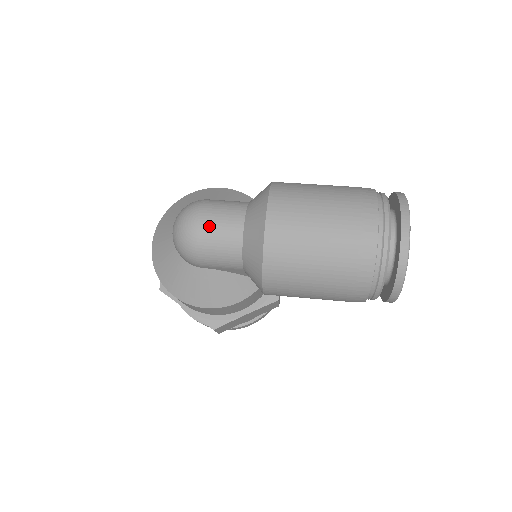
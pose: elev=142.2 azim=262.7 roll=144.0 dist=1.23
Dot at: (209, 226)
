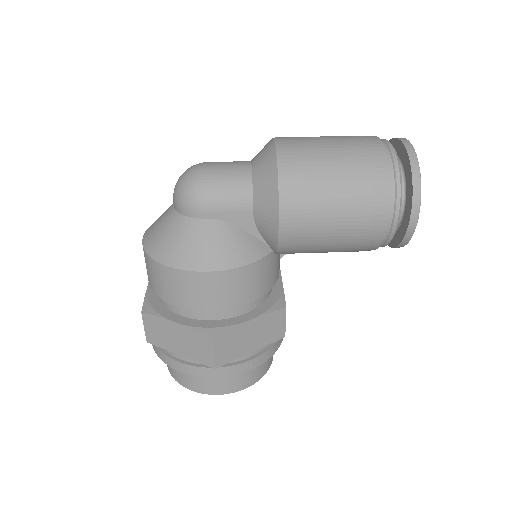
Dot at: (216, 166)
